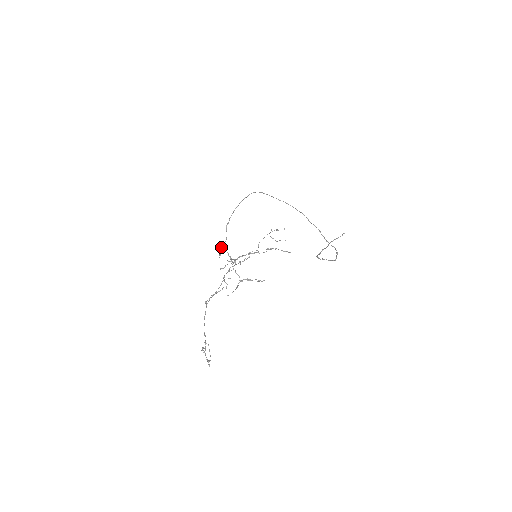
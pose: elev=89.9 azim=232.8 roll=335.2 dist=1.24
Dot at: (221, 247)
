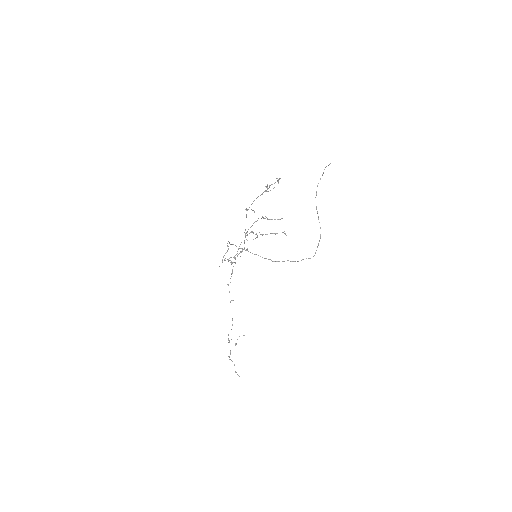
Dot at: (222, 260)
